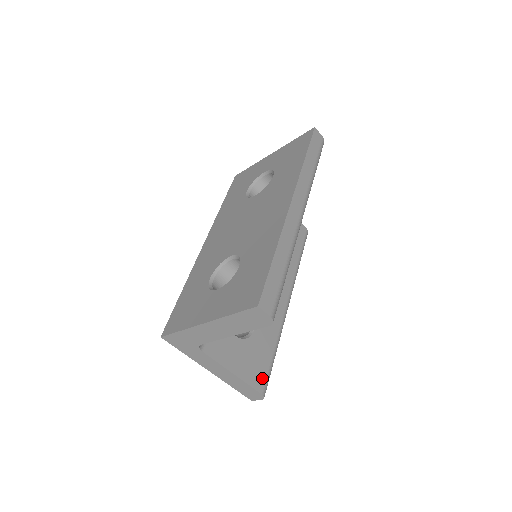
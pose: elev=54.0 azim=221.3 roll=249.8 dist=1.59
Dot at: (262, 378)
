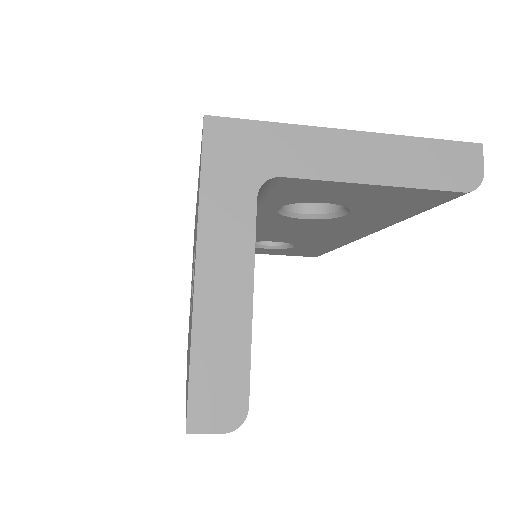
Dot at: occluded
